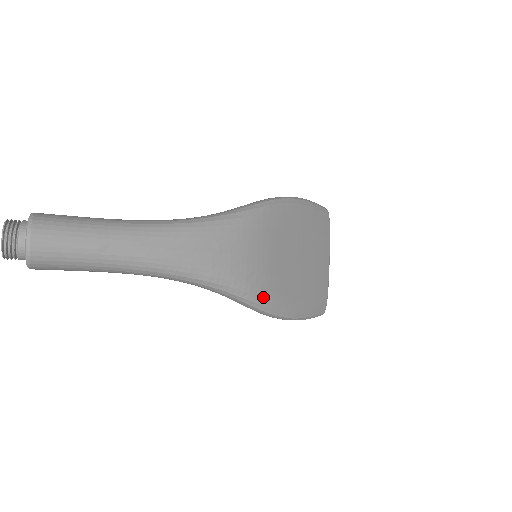
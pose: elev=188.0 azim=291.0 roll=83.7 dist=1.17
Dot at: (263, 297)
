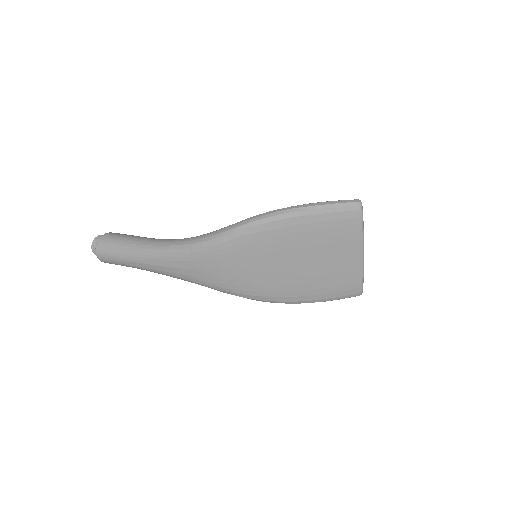
Dot at: (248, 294)
